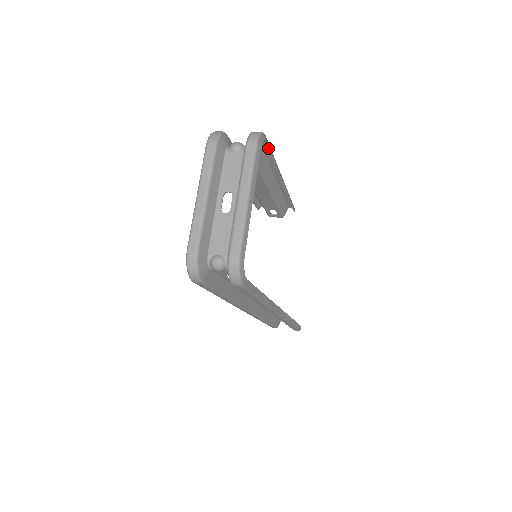
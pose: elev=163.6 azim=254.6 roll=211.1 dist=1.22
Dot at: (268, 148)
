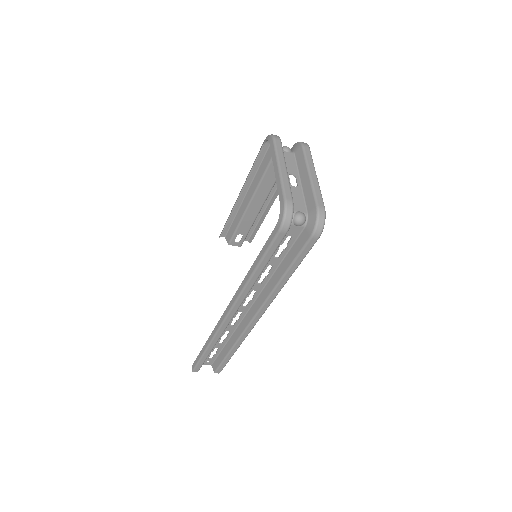
Dot at: occluded
